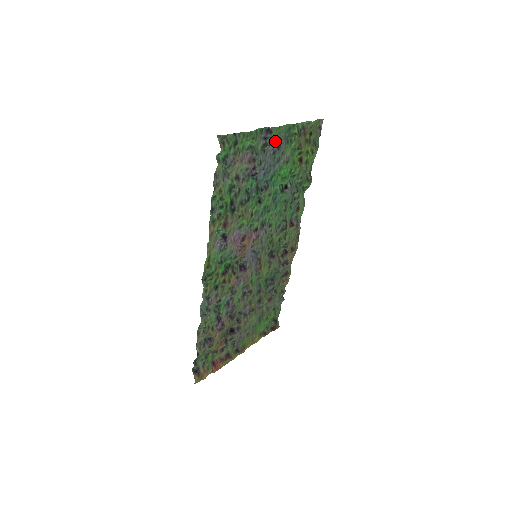
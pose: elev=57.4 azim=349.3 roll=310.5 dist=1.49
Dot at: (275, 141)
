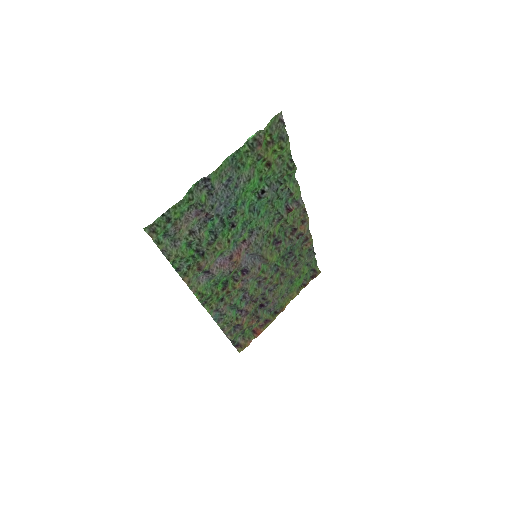
Dot at: (221, 179)
